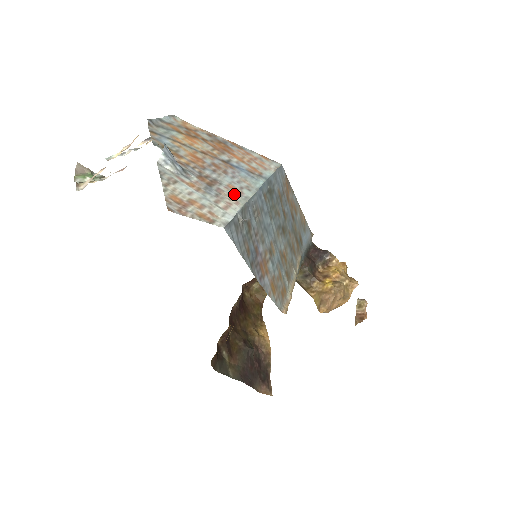
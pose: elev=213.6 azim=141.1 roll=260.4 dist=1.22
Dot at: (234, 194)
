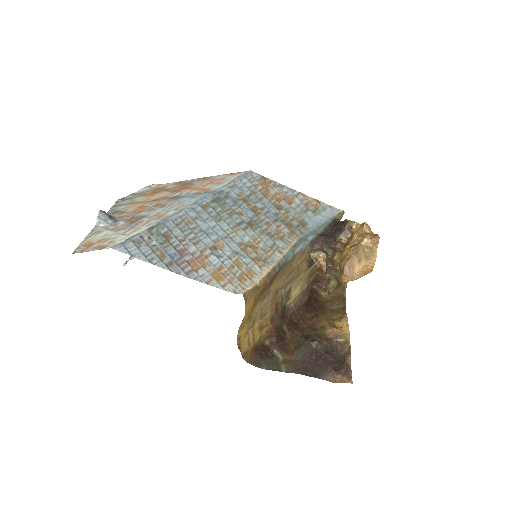
Dot at: (153, 219)
